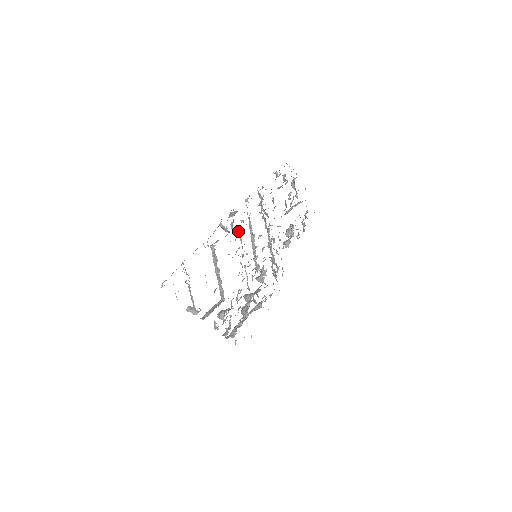
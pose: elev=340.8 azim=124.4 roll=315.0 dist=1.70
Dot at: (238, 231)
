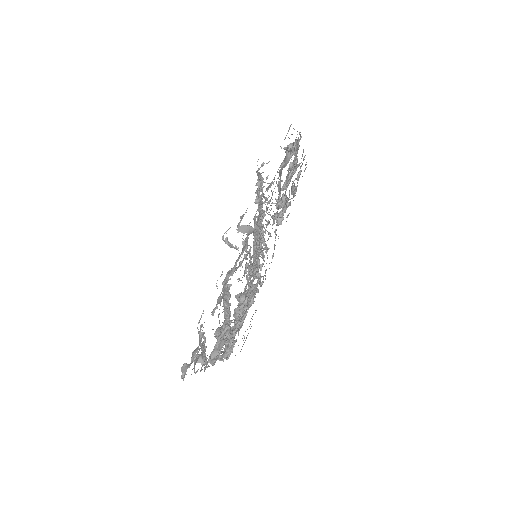
Dot at: occluded
